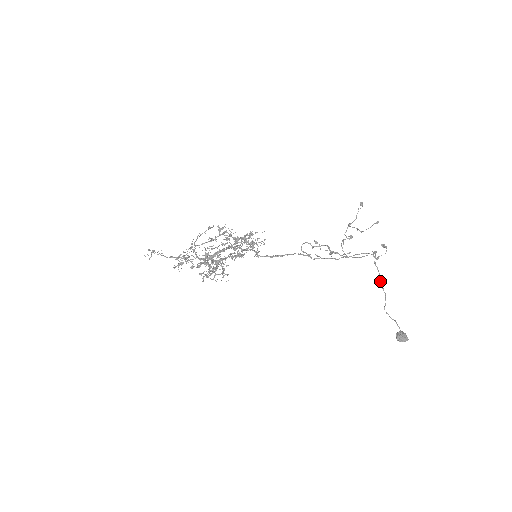
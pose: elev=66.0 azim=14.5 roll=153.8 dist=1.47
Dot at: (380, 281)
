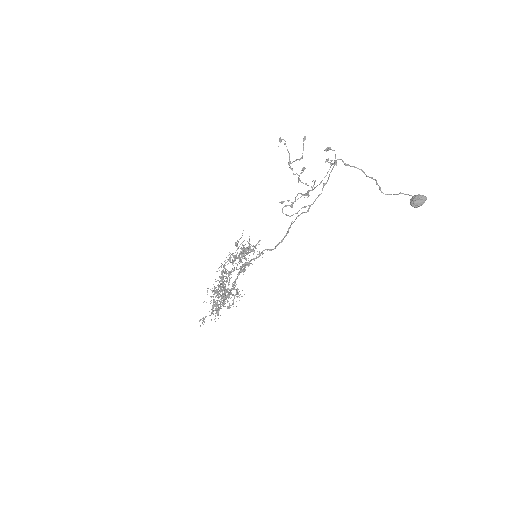
Dot at: occluded
